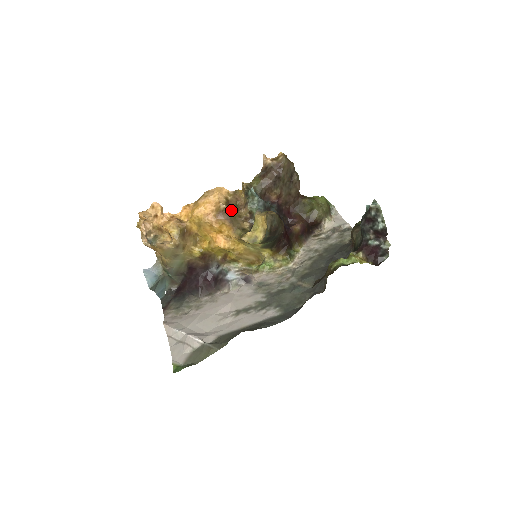
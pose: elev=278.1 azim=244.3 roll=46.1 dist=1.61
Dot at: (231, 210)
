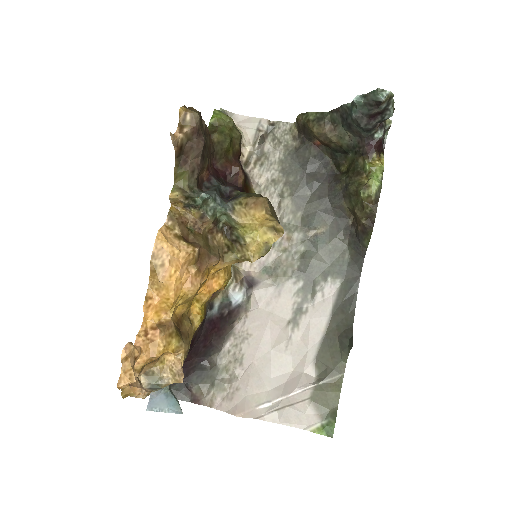
Dot at: (201, 245)
